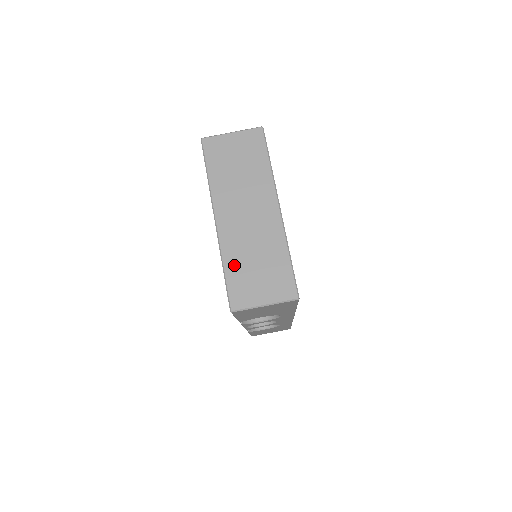
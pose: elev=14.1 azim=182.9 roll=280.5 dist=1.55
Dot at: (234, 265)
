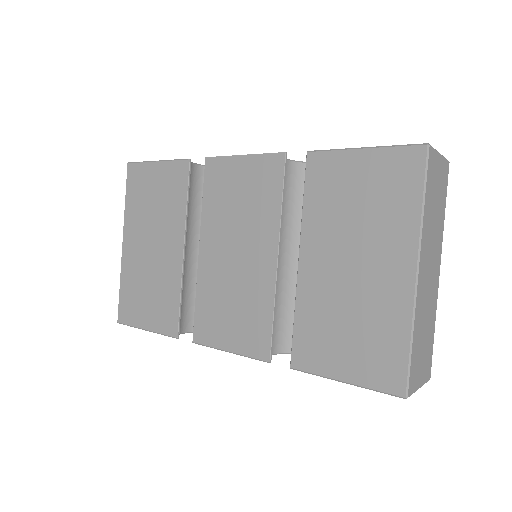
Dot at: (417, 337)
